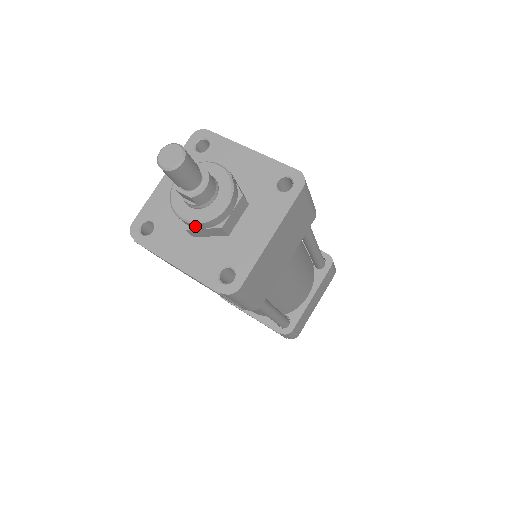
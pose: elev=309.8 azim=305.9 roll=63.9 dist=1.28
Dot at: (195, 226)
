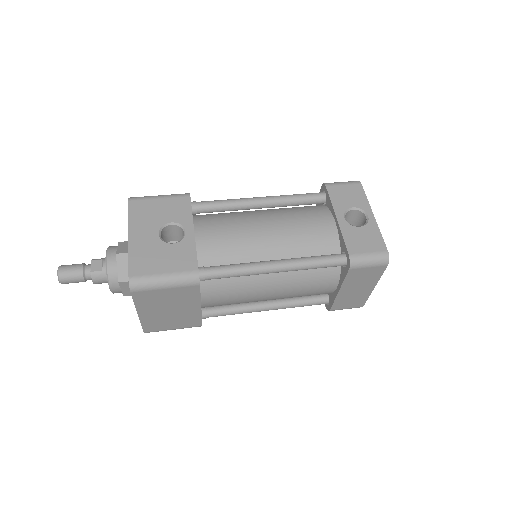
Dot at: occluded
